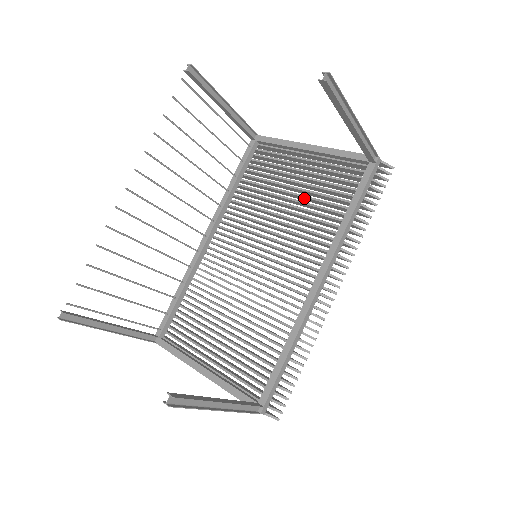
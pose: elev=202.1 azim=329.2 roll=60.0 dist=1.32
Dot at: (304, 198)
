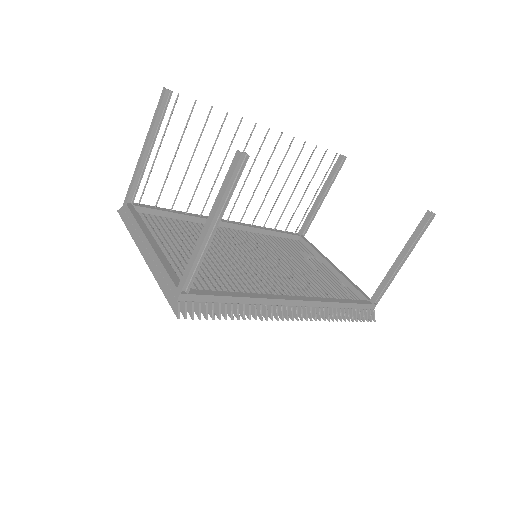
Dot at: occluded
